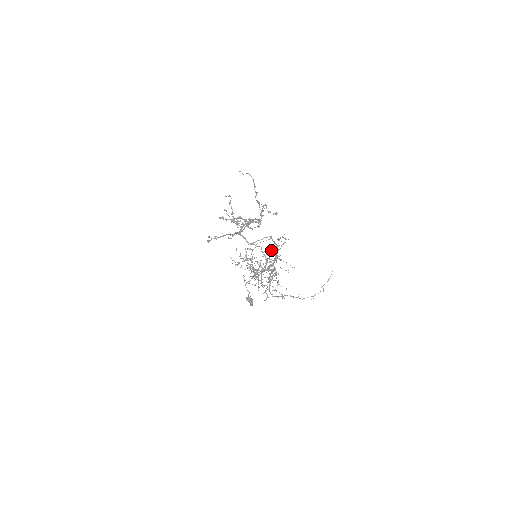
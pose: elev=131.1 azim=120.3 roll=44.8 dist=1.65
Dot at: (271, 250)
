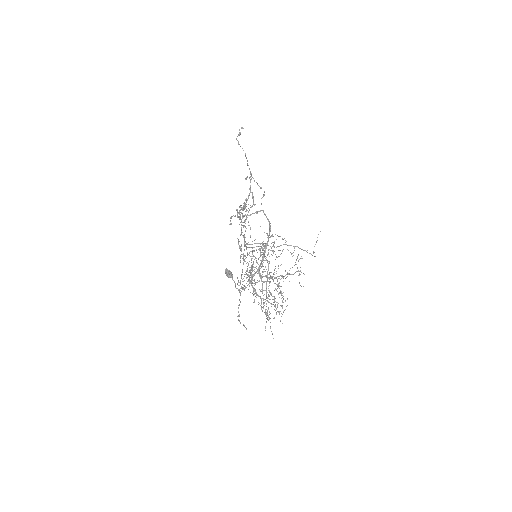
Dot at: (266, 233)
